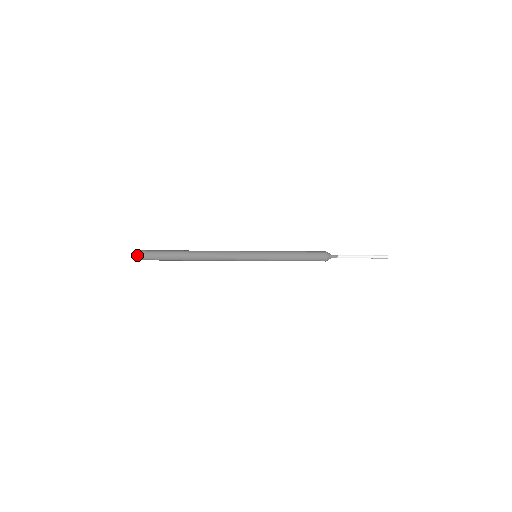
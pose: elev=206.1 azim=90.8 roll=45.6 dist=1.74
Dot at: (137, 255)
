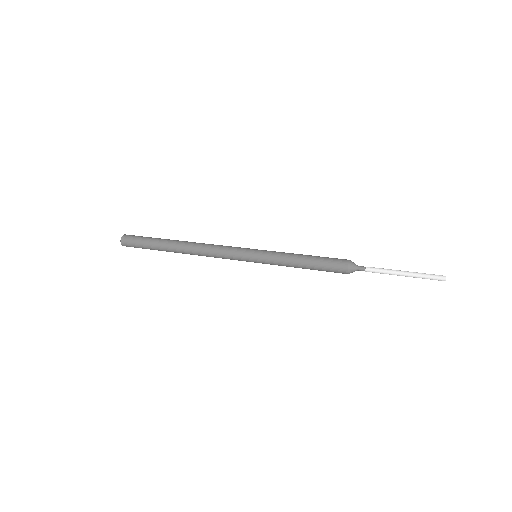
Dot at: occluded
